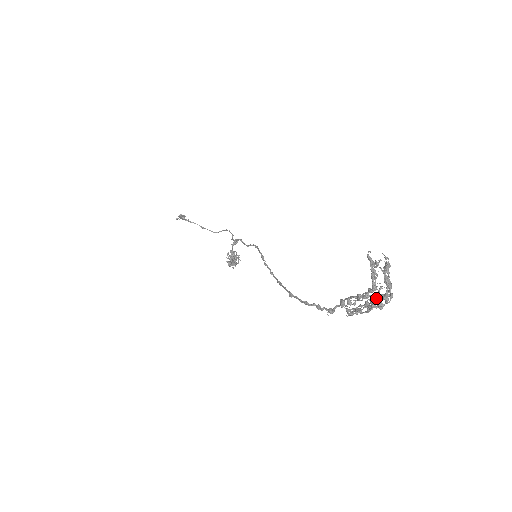
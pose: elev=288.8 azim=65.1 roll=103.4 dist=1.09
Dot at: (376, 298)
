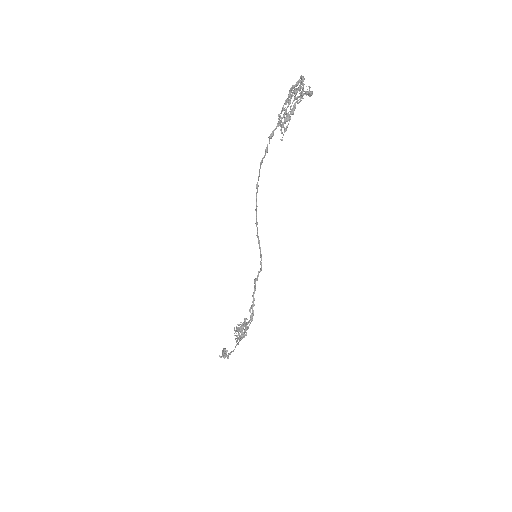
Dot at: (297, 100)
